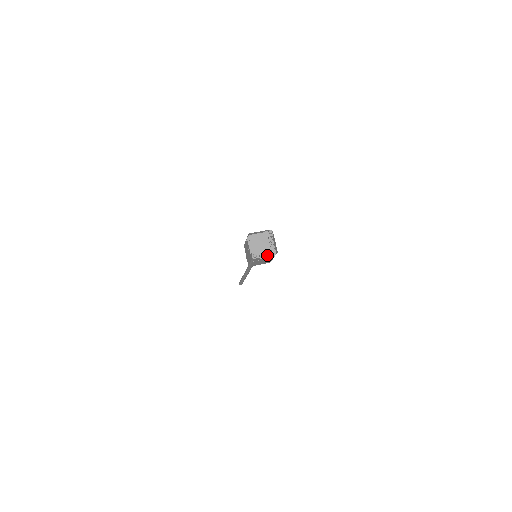
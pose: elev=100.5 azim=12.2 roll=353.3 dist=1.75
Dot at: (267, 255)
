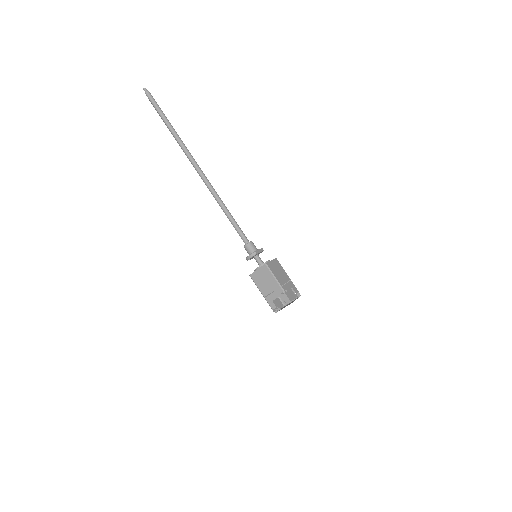
Dot at: (276, 298)
